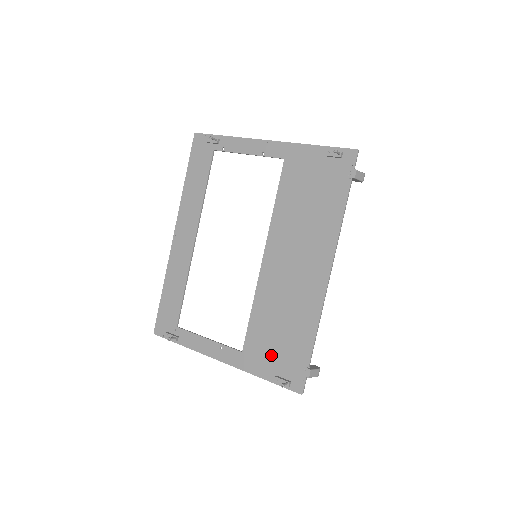
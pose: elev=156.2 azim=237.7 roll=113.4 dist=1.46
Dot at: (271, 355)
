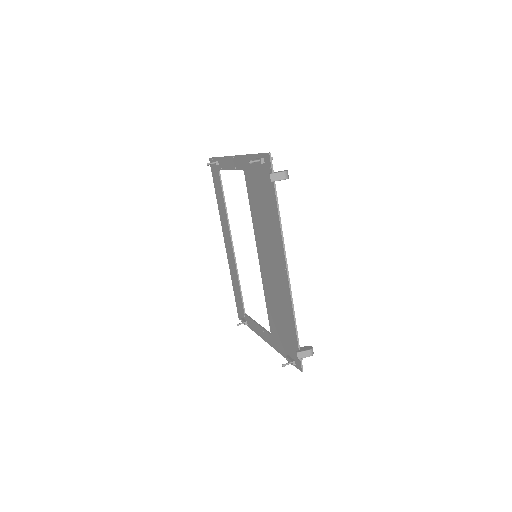
Dot at: (282, 338)
